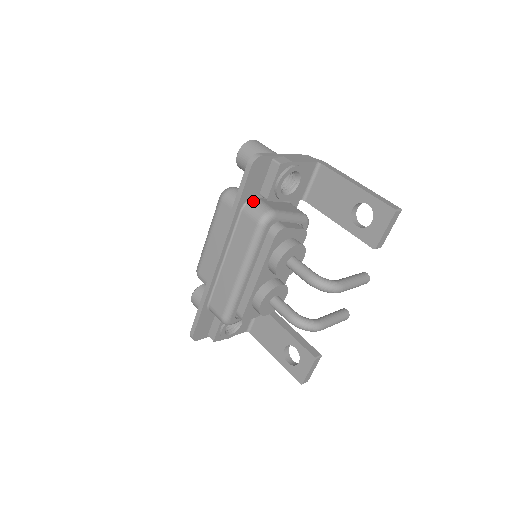
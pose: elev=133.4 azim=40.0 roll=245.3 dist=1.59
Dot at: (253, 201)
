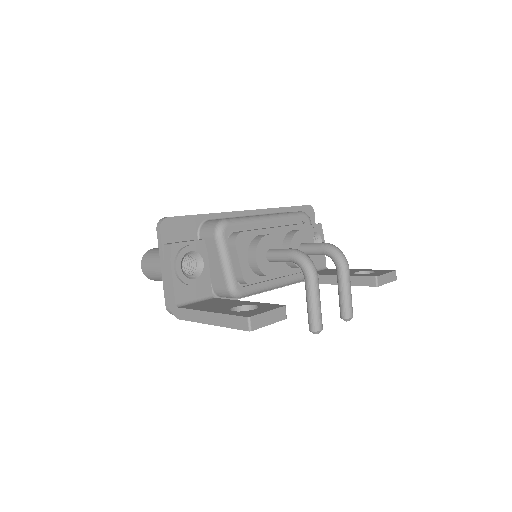
Dot at: occluded
